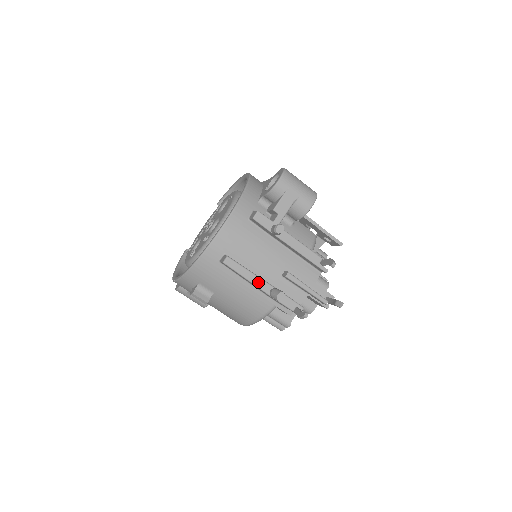
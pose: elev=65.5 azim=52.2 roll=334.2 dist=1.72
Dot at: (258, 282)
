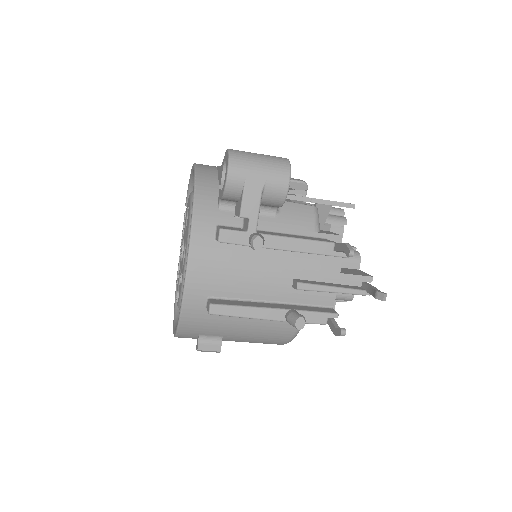
Dot at: (265, 314)
